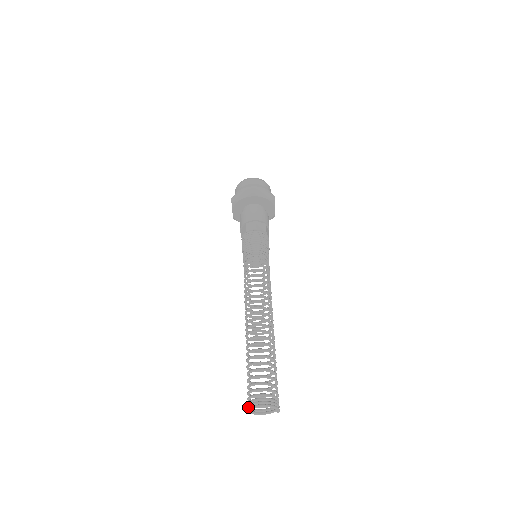
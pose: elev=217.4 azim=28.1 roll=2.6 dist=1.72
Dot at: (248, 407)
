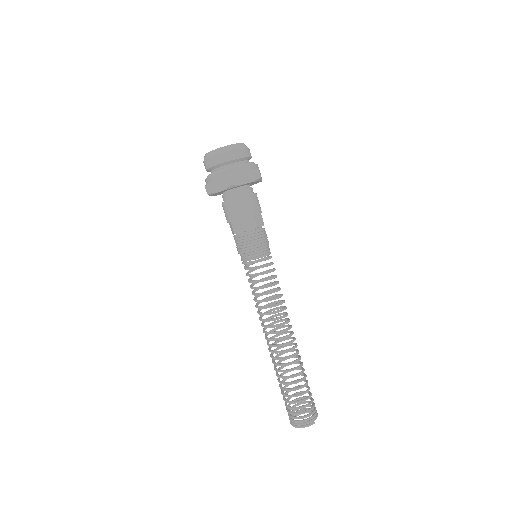
Dot at: (293, 415)
